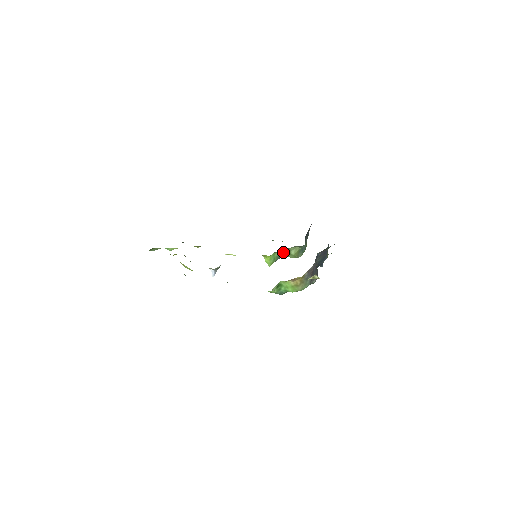
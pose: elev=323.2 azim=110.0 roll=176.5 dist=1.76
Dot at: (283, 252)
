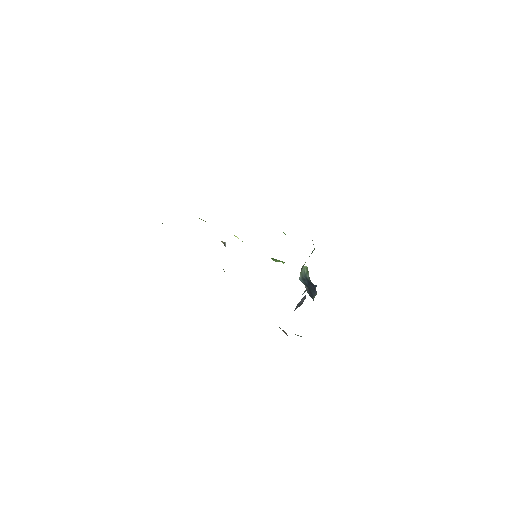
Dot at: occluded
